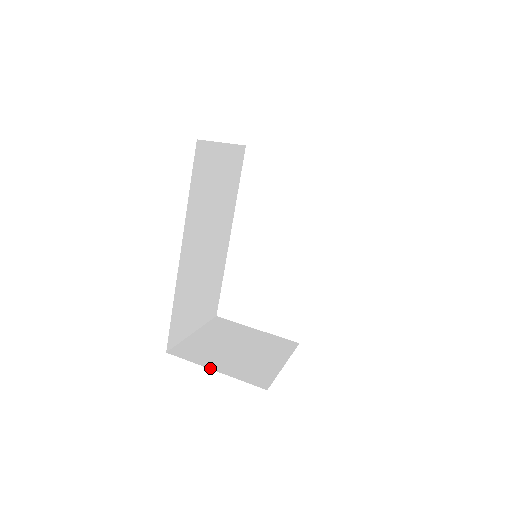
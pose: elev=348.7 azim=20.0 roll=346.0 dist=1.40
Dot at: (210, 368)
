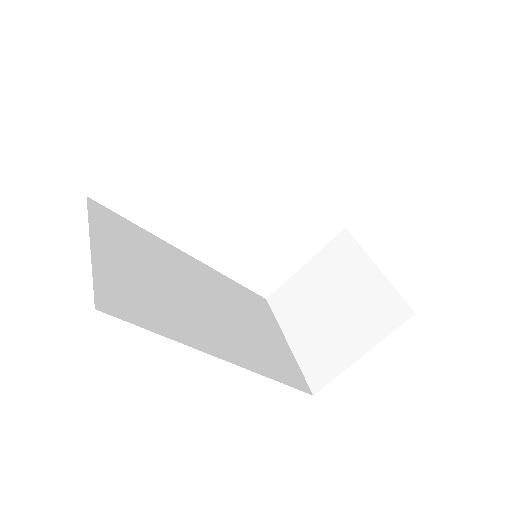
Dot at: (356, 359)
